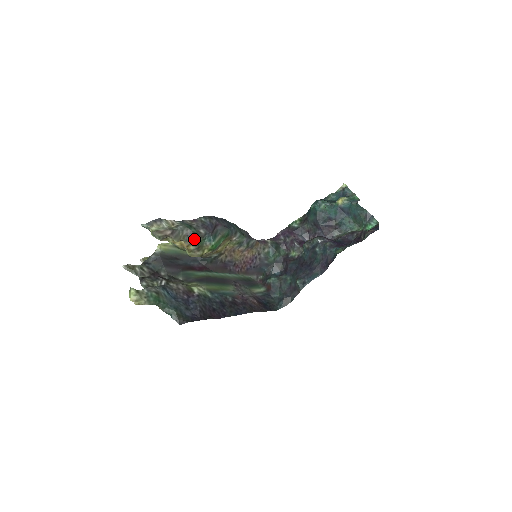
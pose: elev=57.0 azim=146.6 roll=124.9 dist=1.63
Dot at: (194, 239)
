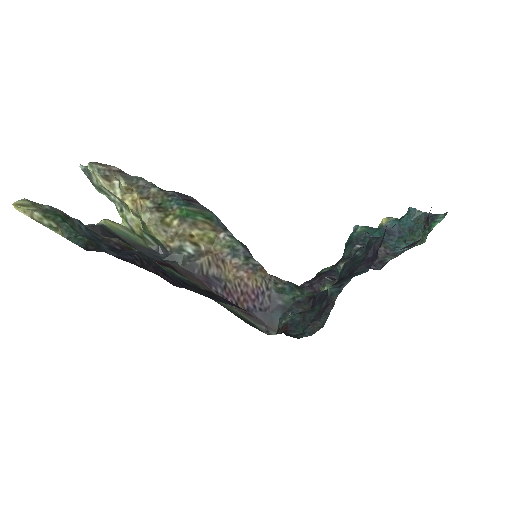
Dot at: (153, 193)
